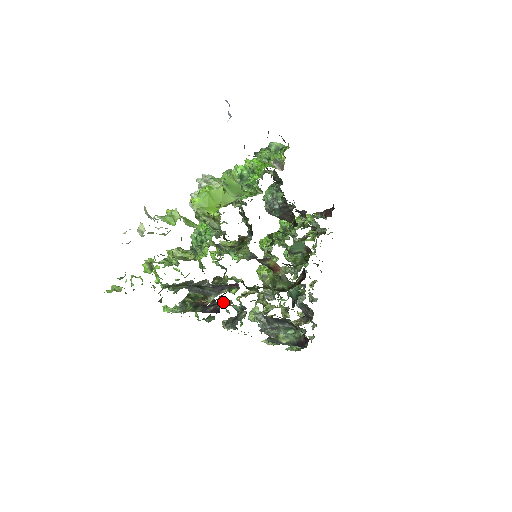
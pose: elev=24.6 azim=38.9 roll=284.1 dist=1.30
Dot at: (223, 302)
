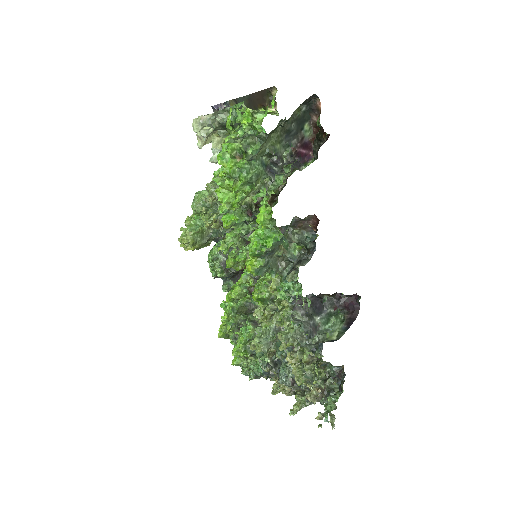
Dot at: (317, 152)
